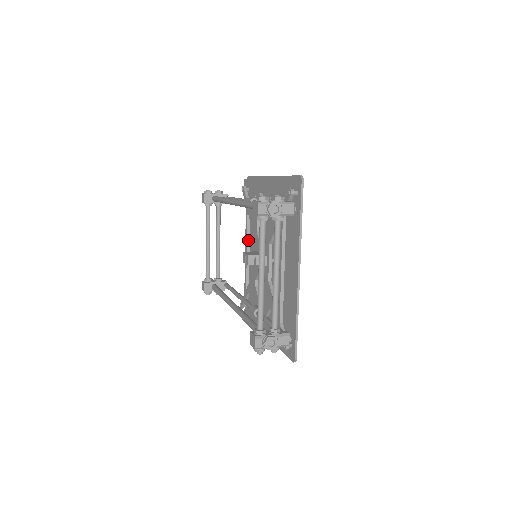
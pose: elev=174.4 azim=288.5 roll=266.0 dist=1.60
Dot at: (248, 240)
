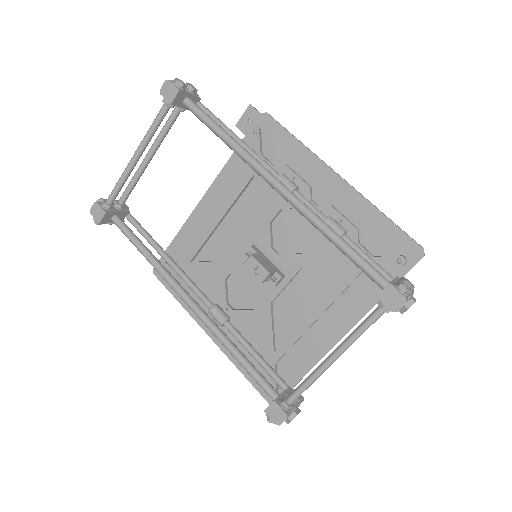
Dot at: (230, 208)
